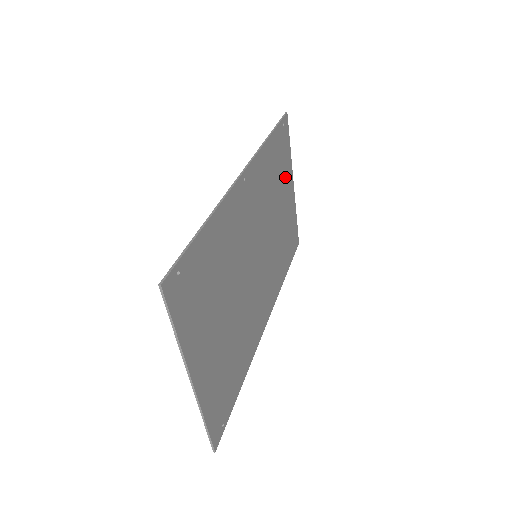
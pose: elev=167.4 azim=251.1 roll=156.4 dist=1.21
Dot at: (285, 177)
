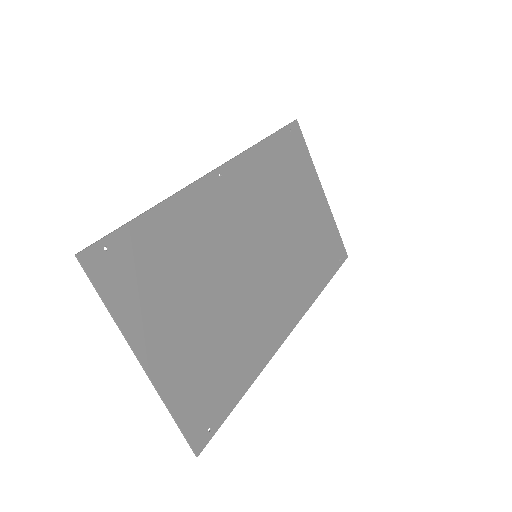
Dot at: (304, 183)
